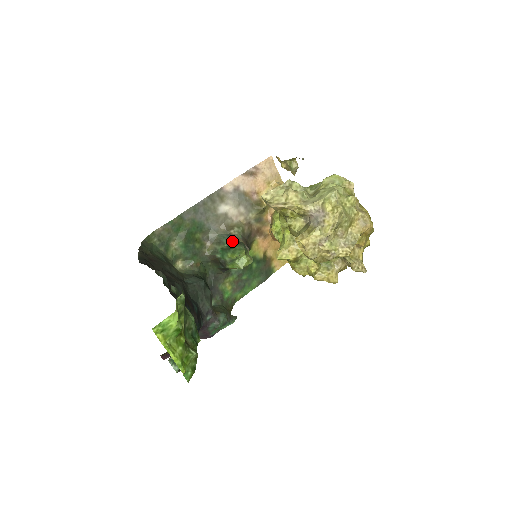
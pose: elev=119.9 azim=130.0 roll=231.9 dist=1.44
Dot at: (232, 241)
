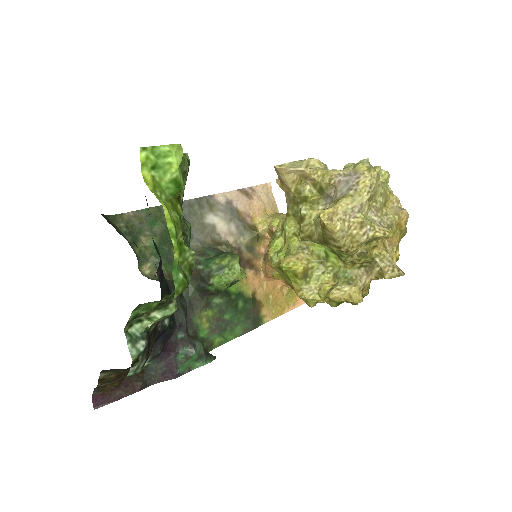
Dot at: (220, 252)
